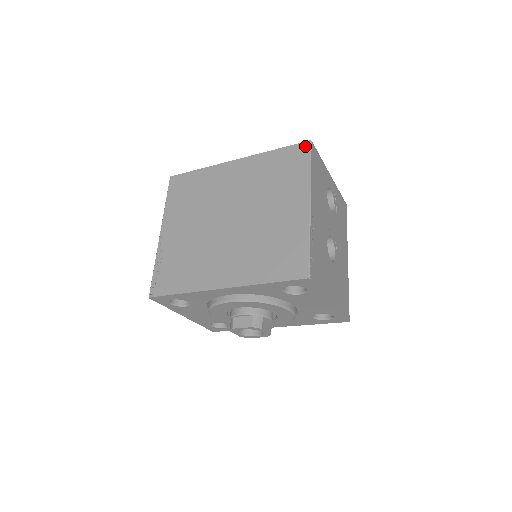
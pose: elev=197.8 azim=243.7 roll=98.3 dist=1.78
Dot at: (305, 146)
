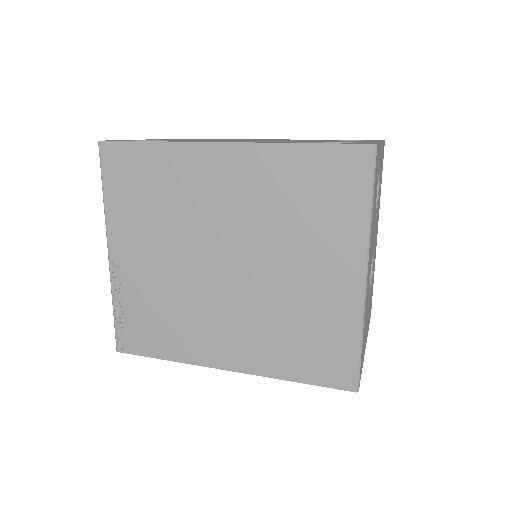
Dot at: (364, 155)
